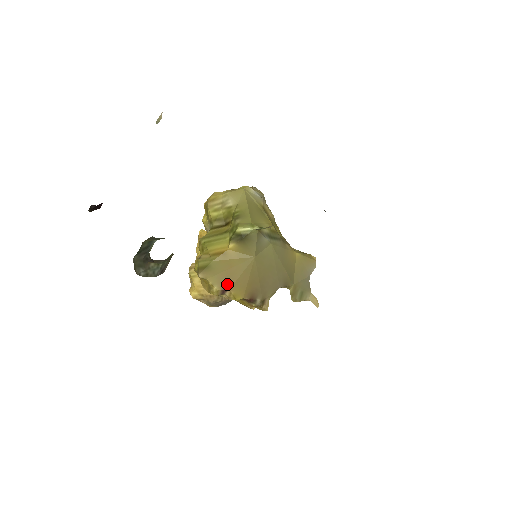
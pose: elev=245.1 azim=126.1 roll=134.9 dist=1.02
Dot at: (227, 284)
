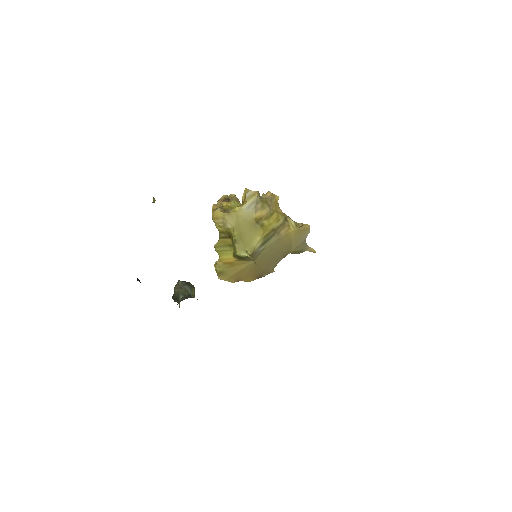
Dot at: (239, 279)
